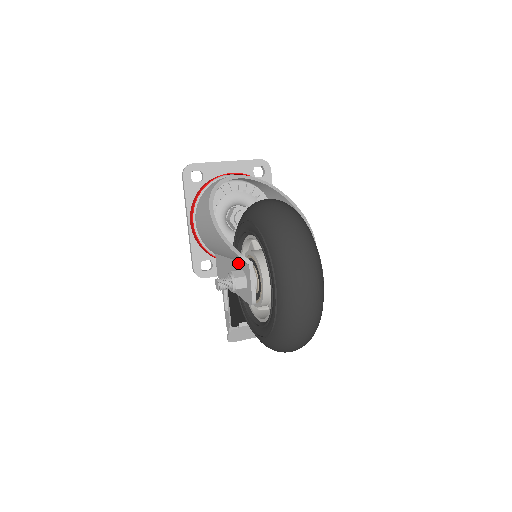
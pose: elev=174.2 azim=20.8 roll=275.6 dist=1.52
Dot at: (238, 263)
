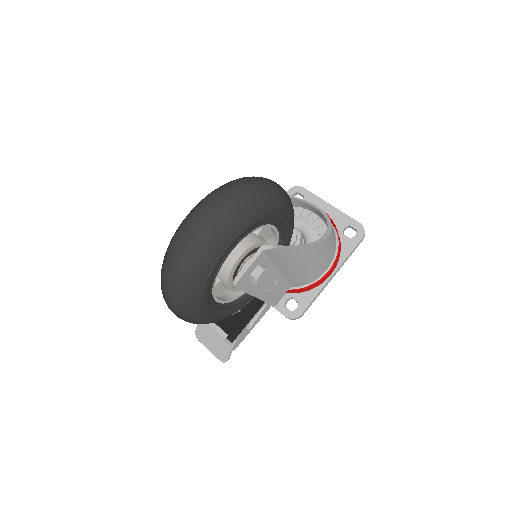
Dot at: occluded
